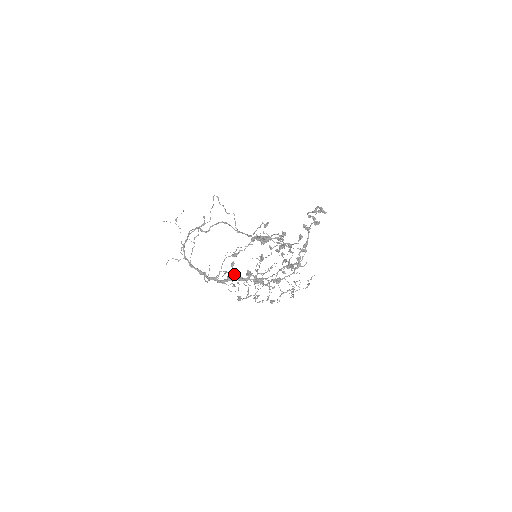
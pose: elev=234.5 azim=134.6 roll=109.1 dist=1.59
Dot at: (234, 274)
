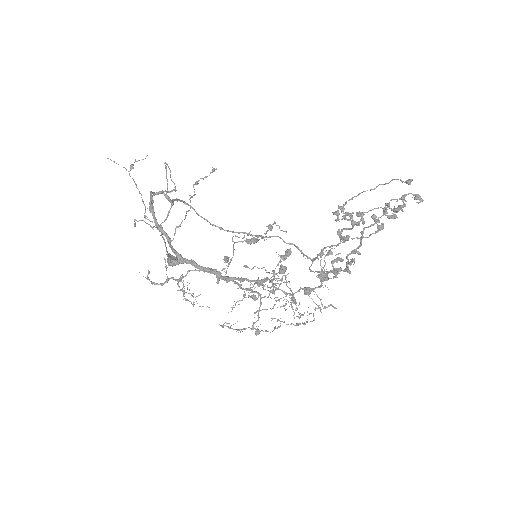
Dot at: (183, 286)
